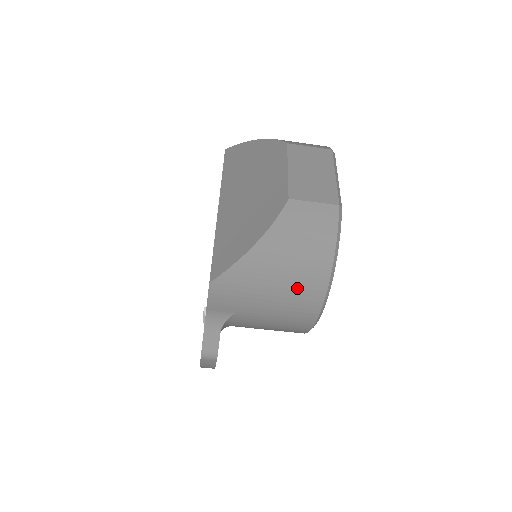
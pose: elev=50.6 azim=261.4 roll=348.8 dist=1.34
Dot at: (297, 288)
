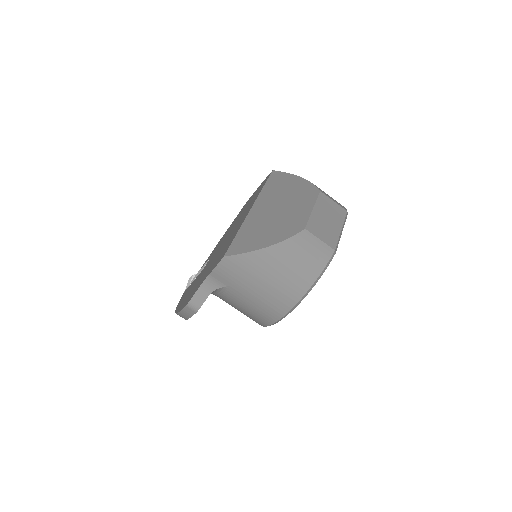
Dot at: (279, 290)
